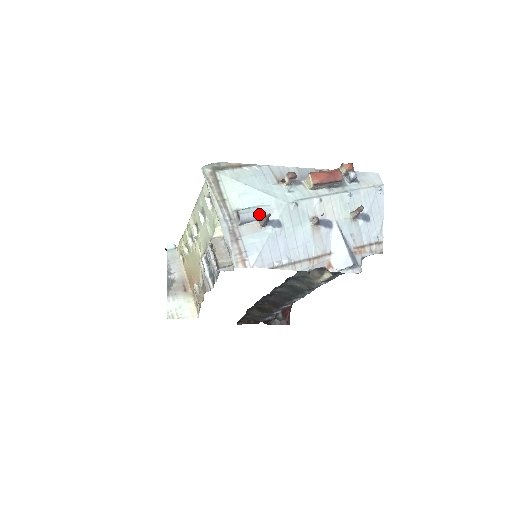
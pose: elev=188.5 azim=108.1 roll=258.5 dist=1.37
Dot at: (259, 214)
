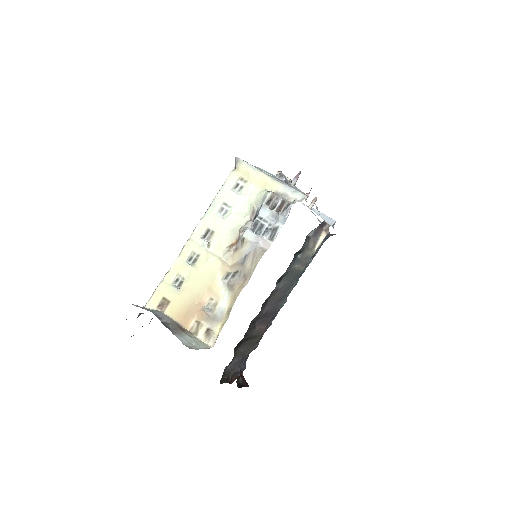
Dot at: occluded
